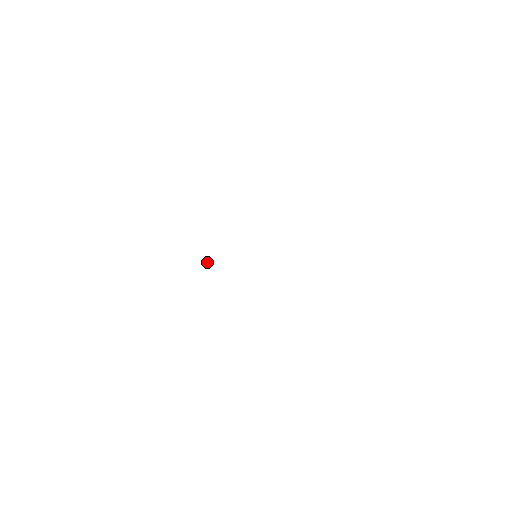
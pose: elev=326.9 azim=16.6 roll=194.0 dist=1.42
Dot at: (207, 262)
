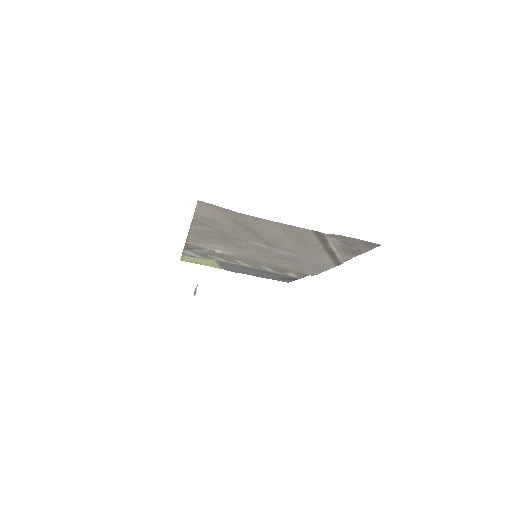
Dot at: (196, 289)
